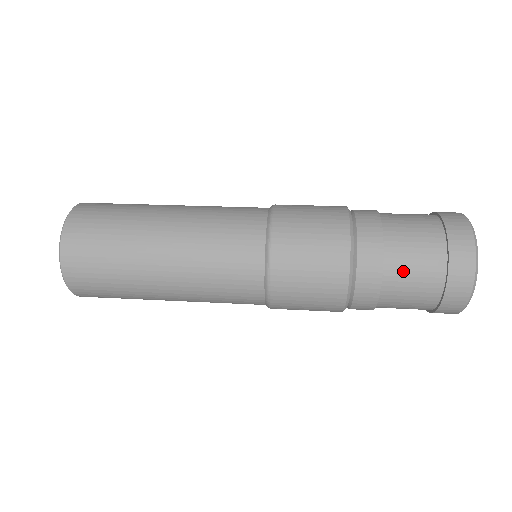
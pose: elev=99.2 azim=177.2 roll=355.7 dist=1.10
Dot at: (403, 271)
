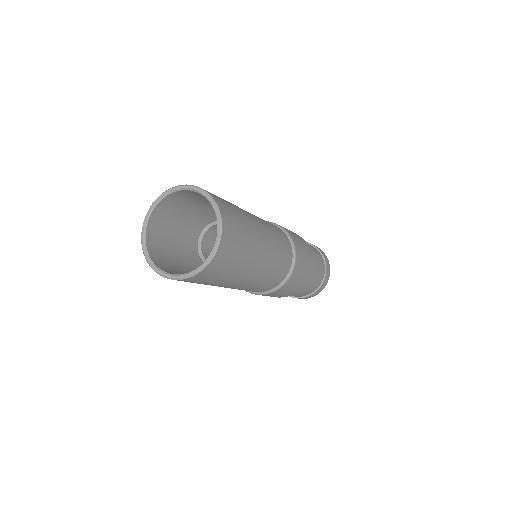
Dot at: (295, 295)
